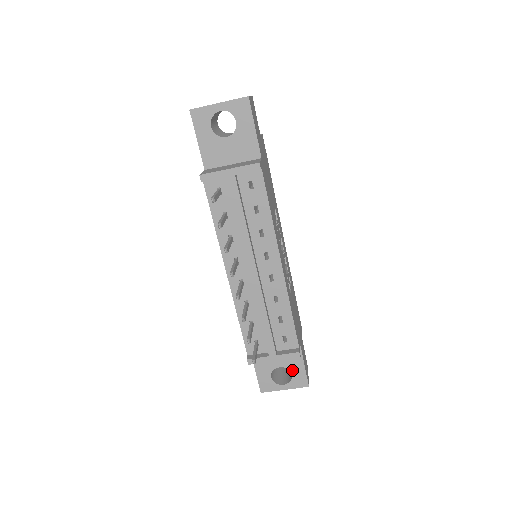
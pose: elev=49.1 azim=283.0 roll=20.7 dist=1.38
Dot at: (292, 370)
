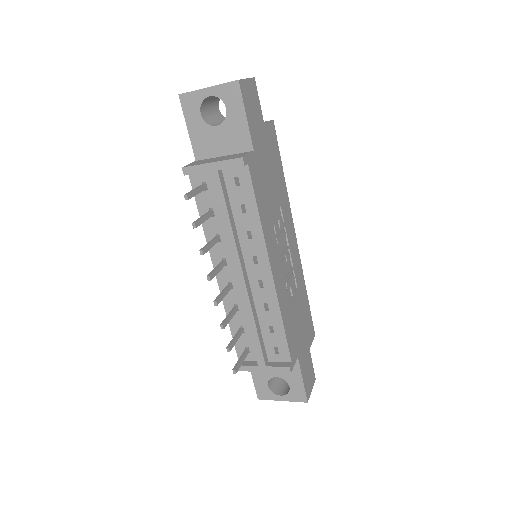
Dot at: (290, 382)
